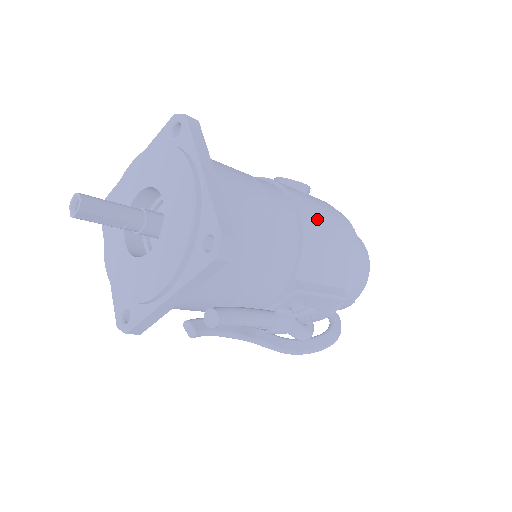
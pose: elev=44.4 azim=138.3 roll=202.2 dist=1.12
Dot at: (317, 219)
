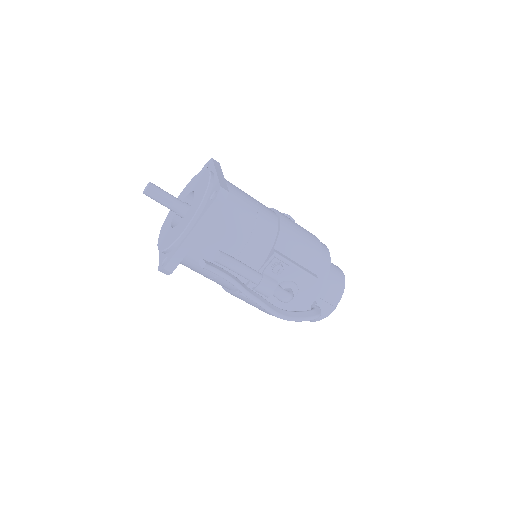
Dot at: (293, 224)
